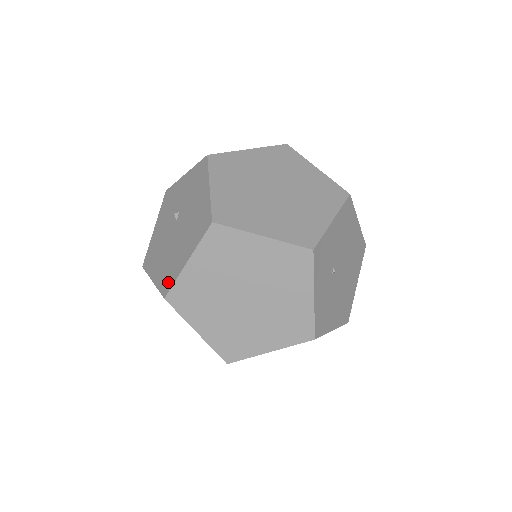
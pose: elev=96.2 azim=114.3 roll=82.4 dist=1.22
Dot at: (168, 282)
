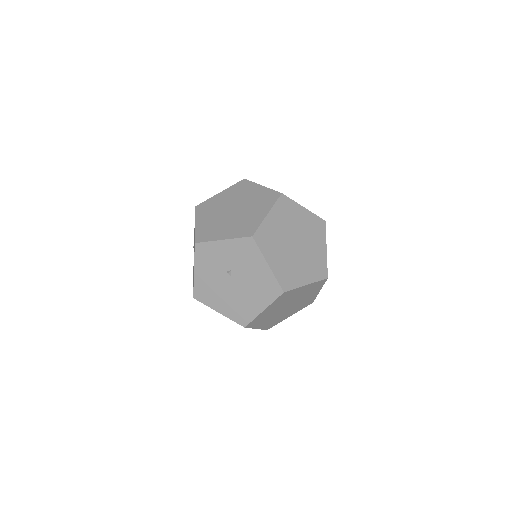
Dot at: (244, 318)
